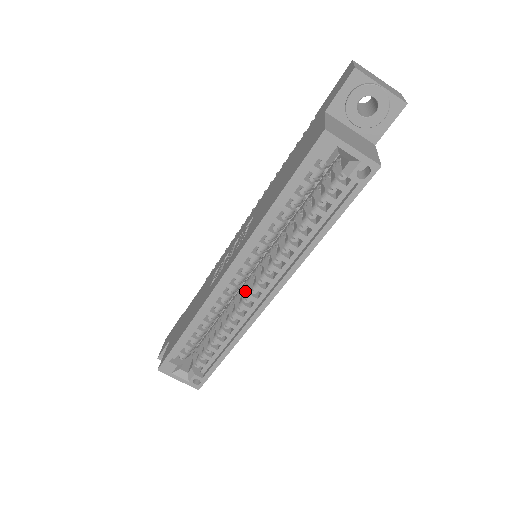
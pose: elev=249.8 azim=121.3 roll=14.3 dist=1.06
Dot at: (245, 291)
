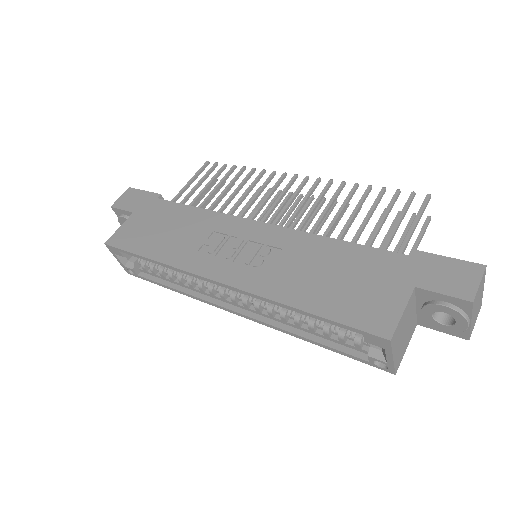
Dot at: occluded
